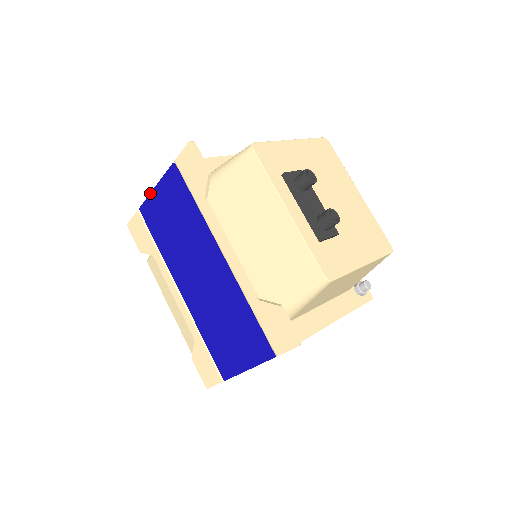
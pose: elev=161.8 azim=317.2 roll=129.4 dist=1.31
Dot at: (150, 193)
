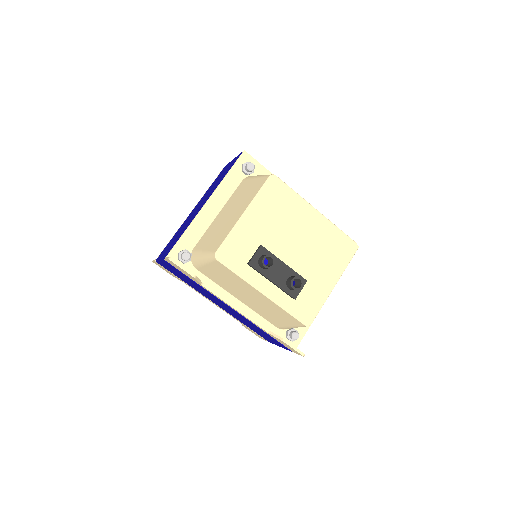
Dot at: (158, 261)
